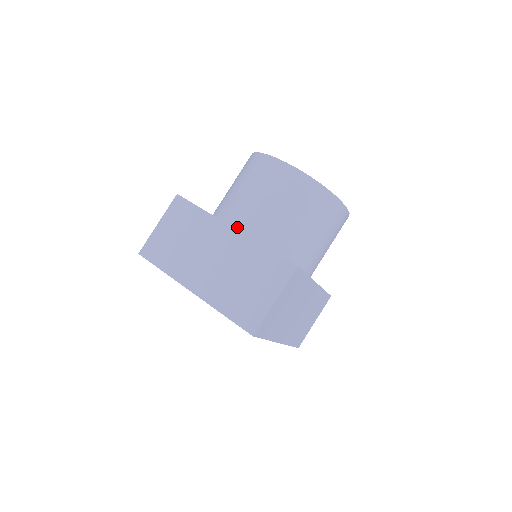
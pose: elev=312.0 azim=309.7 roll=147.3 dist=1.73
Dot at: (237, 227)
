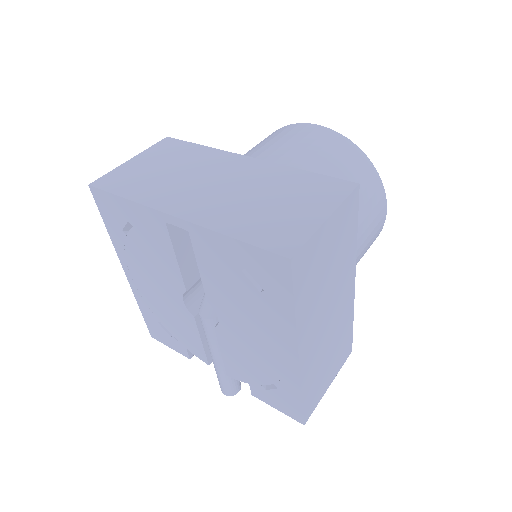
Dot at: occluded
